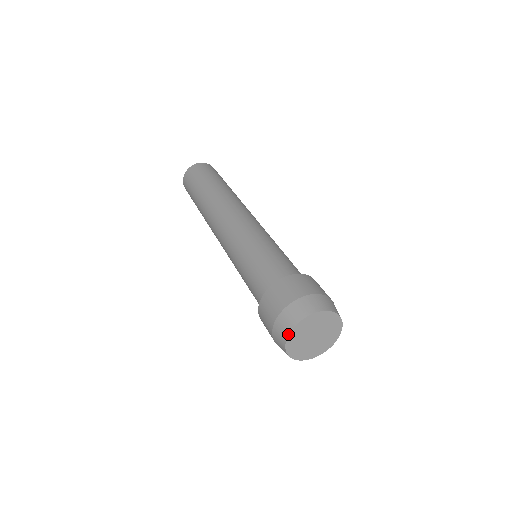
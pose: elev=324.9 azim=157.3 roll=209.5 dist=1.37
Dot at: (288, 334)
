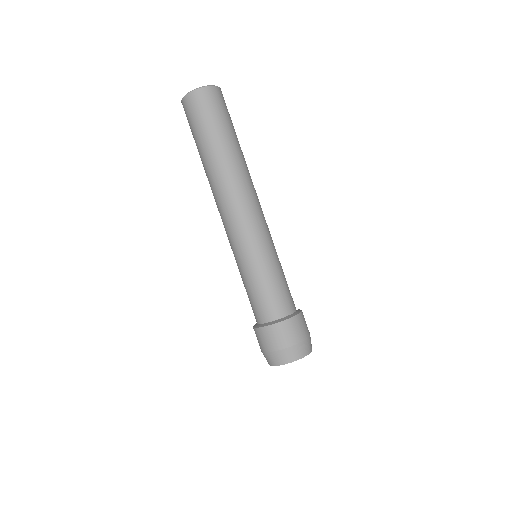
Dot at: (268, 363)
